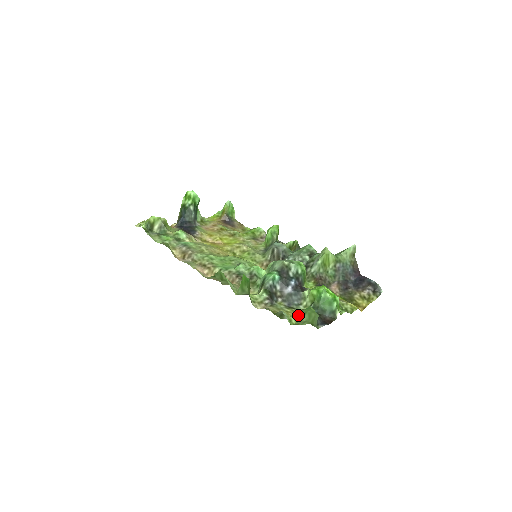
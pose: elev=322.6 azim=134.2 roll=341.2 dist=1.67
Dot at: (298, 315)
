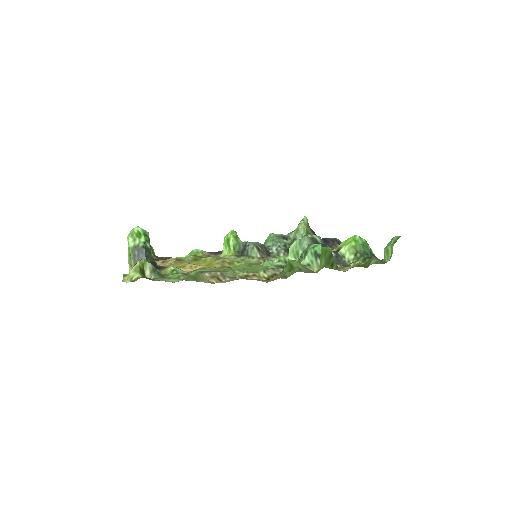
Dot at: occluded
